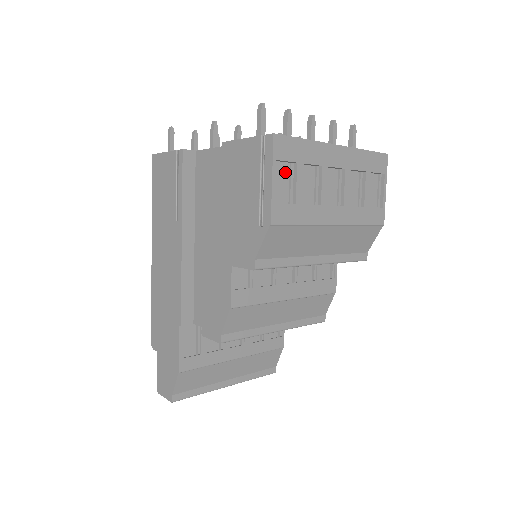
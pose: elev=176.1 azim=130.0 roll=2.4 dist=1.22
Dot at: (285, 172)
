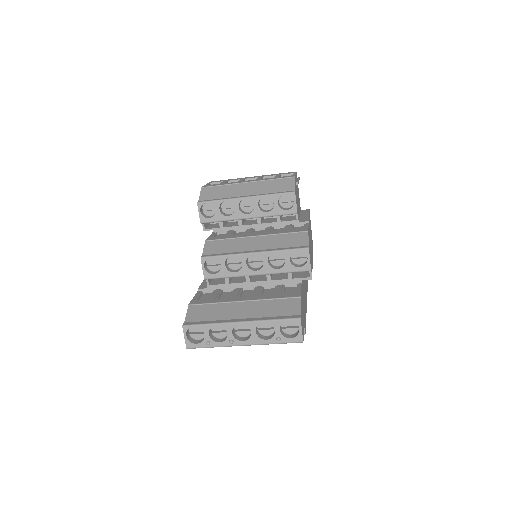
Dot at: occluded
